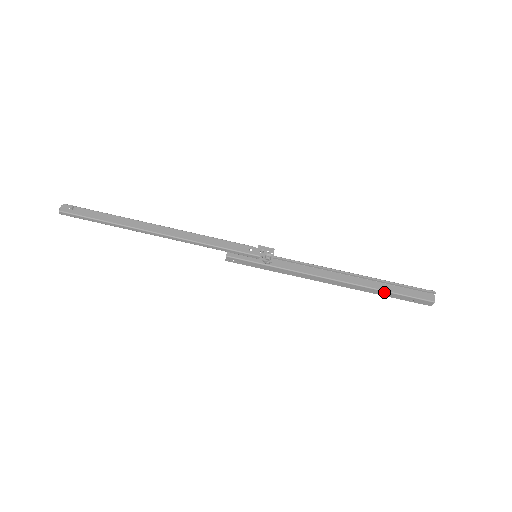
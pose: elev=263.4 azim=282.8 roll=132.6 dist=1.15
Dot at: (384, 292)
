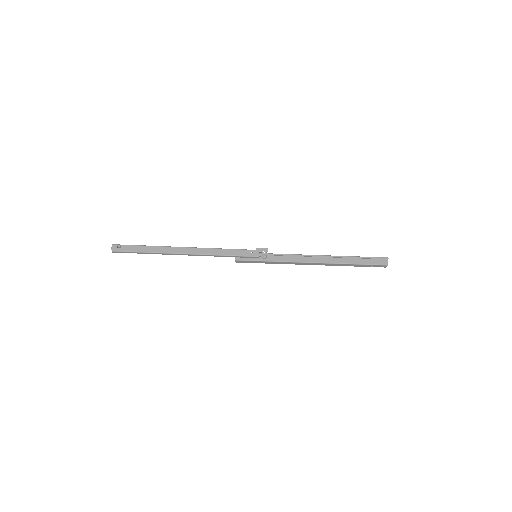
Dot at: (351, 265)
